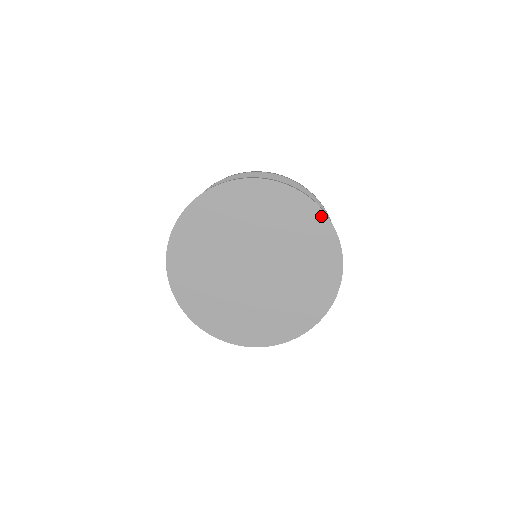
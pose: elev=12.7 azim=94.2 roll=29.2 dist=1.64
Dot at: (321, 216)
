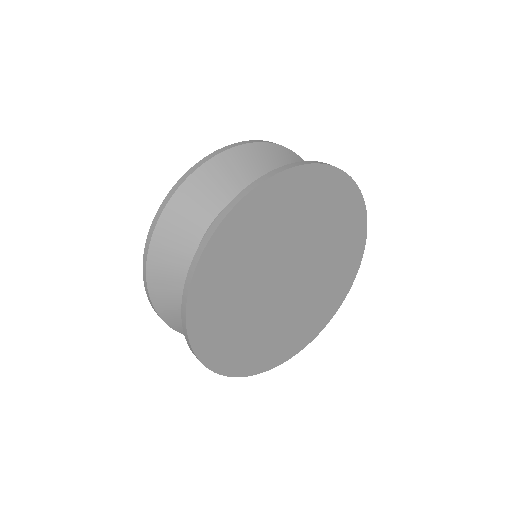
Dot at: (363, 231)
